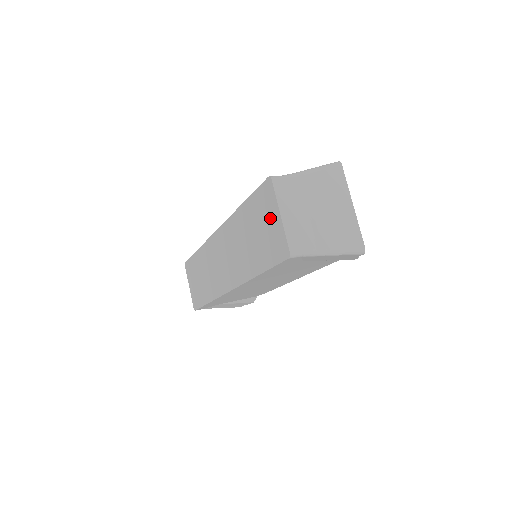
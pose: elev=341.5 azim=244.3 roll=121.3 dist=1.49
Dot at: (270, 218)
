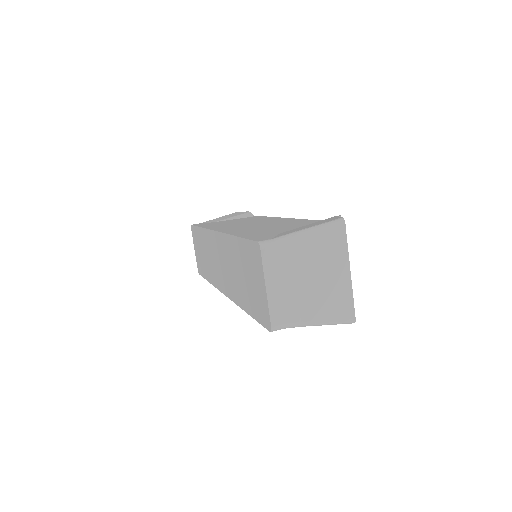
Dot at: (257, 280)
